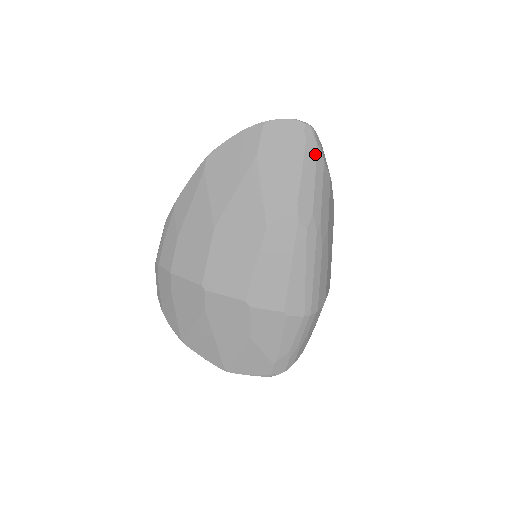
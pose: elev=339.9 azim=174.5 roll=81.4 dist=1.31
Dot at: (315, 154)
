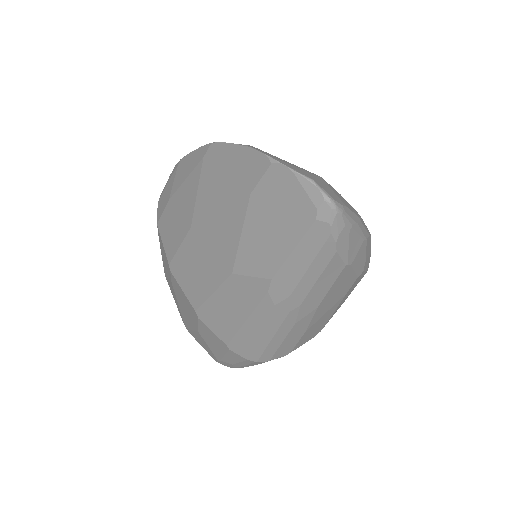
Dot at: (322, 242)
